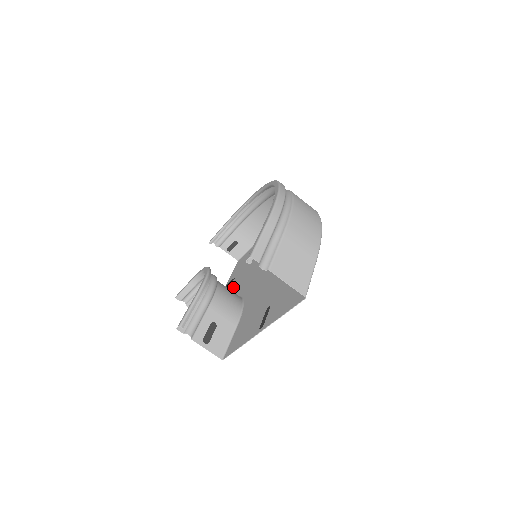
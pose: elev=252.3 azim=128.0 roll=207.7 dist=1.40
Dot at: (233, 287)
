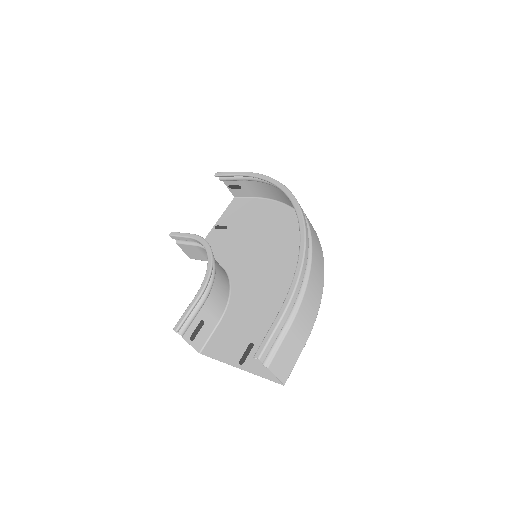
Dot at: (223, 244)
